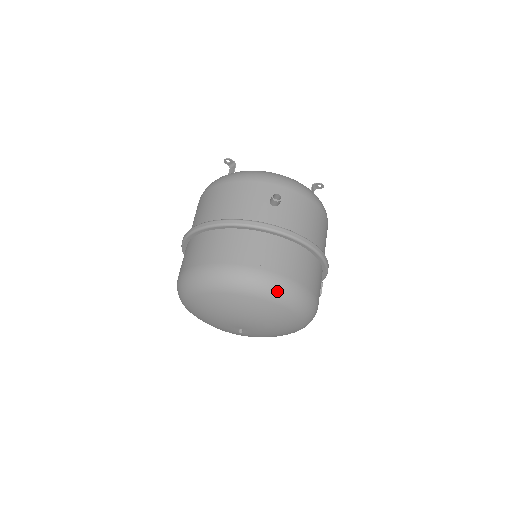
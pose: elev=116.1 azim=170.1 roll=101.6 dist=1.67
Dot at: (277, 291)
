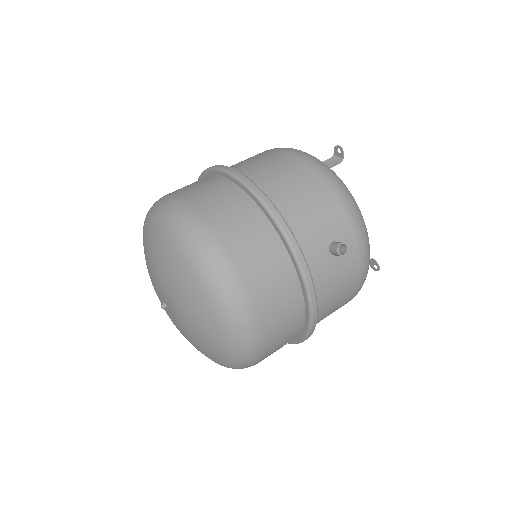
Dot at: (239, 330)
